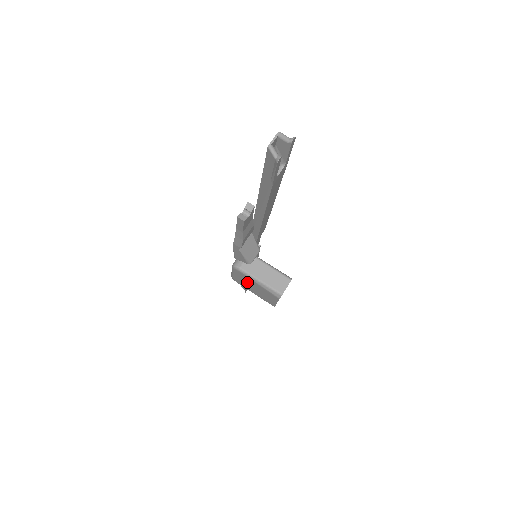
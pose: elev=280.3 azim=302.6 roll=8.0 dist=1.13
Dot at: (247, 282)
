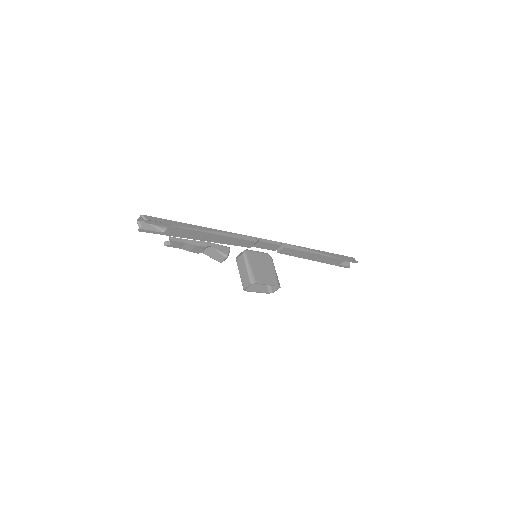
Dot at: occluded
